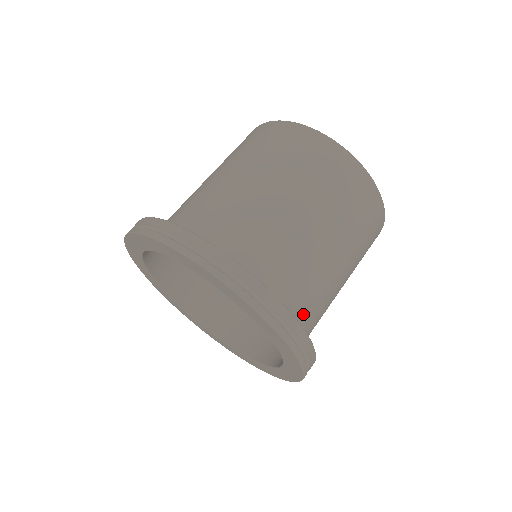
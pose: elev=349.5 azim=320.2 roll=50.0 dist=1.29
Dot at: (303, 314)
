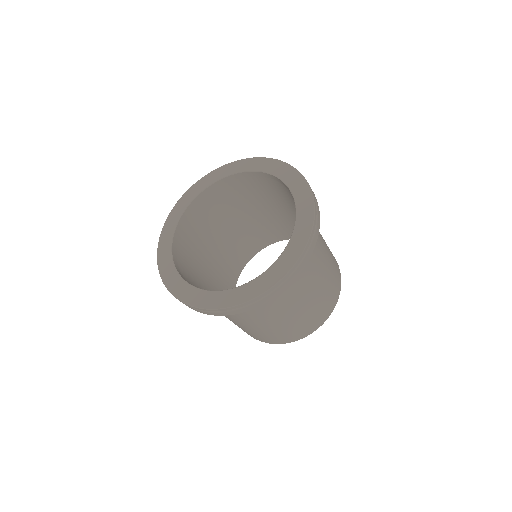
Dot at: occluded
